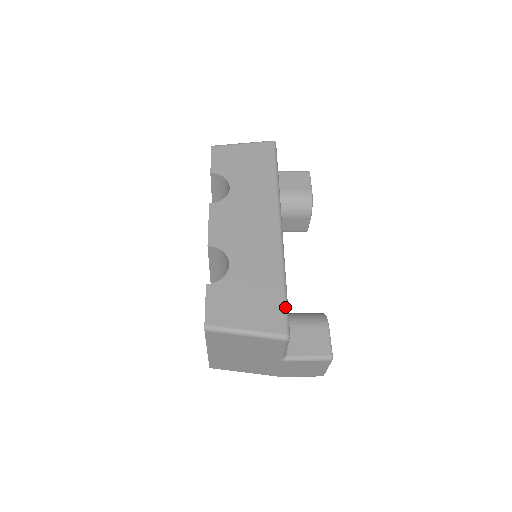
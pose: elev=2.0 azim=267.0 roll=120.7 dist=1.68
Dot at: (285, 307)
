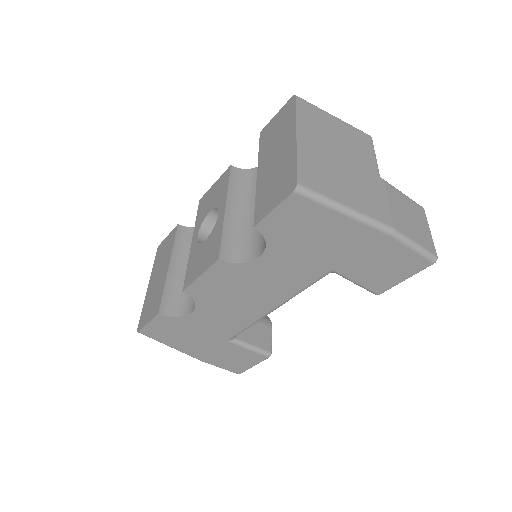
Dot at: occluded
